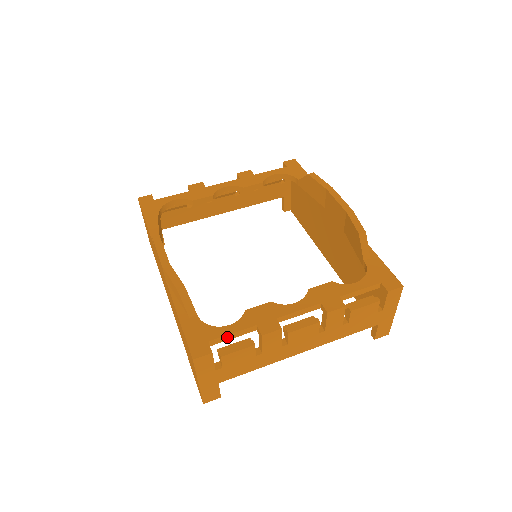
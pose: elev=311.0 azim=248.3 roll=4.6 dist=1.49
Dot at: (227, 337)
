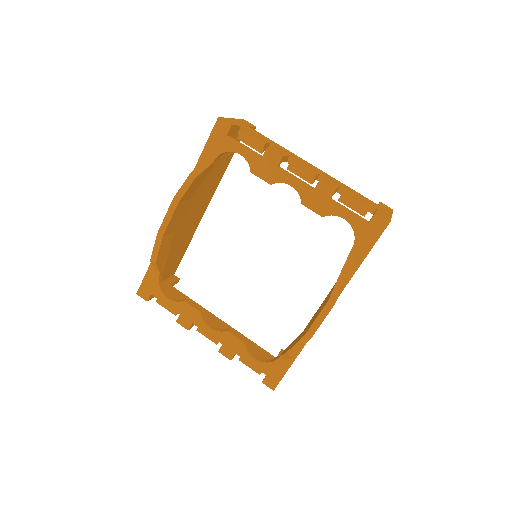
Dot at: (163, 301)
